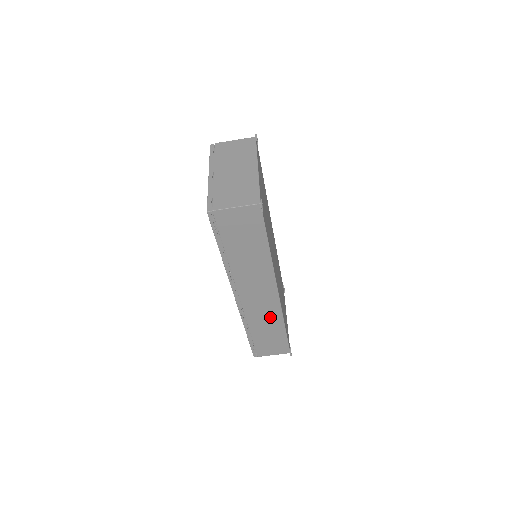
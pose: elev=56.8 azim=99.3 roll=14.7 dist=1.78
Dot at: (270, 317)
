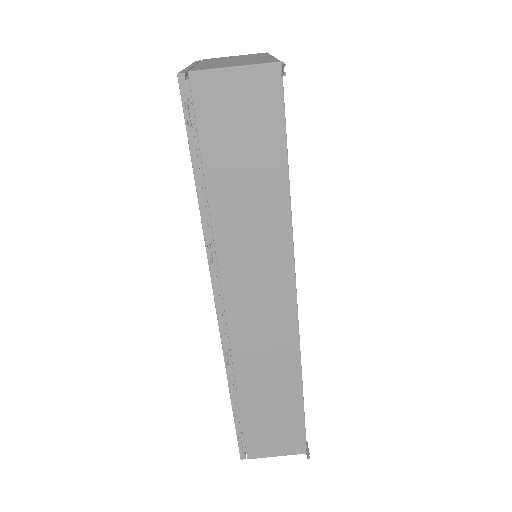
Dot at: (277, 361)
